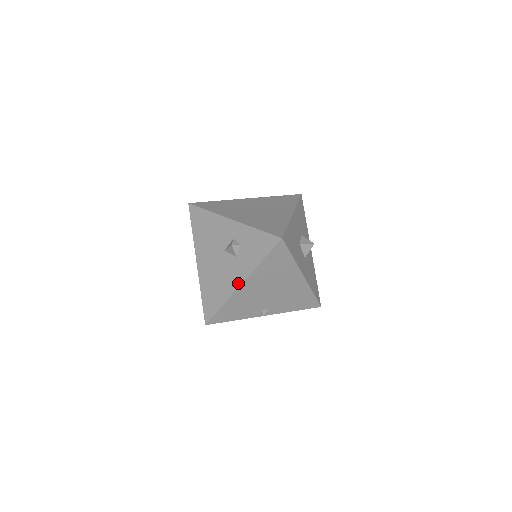
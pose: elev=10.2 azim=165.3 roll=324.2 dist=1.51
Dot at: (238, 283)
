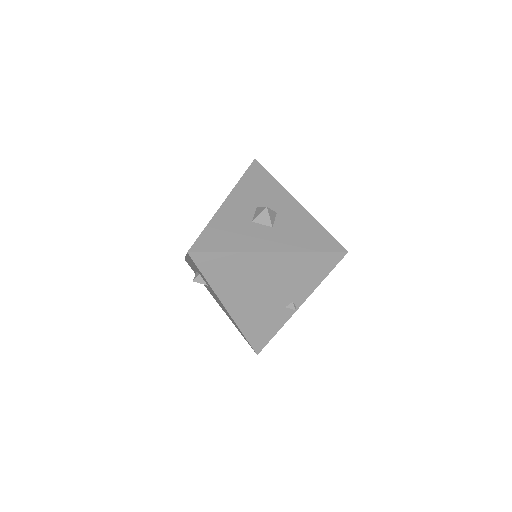
Dot at: occluded
